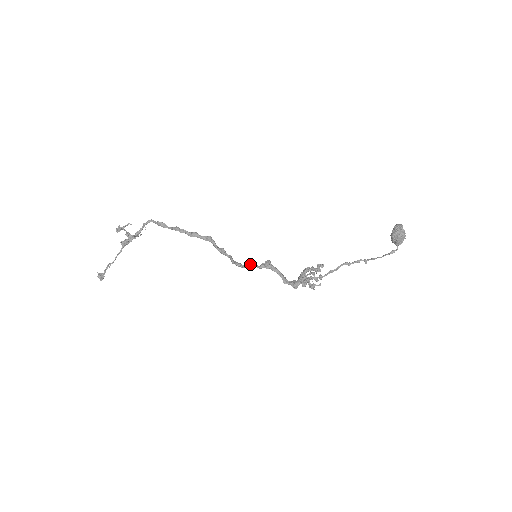
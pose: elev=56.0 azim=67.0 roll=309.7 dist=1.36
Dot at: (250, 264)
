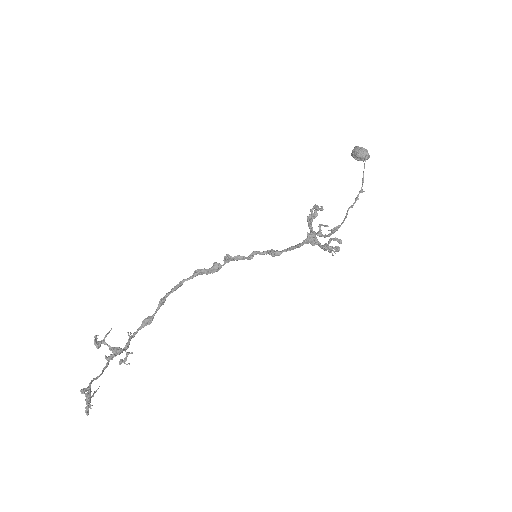
Dot at: (251, 255)
